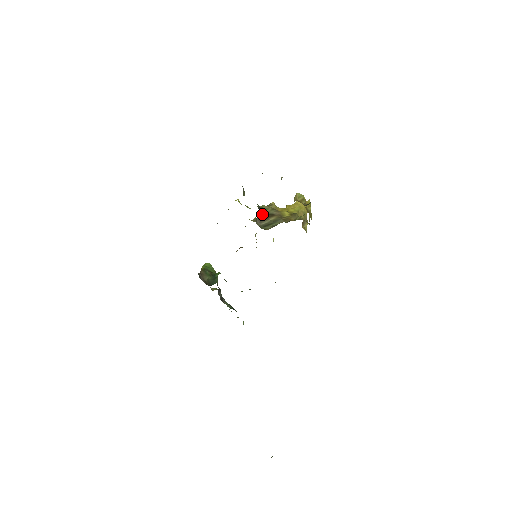
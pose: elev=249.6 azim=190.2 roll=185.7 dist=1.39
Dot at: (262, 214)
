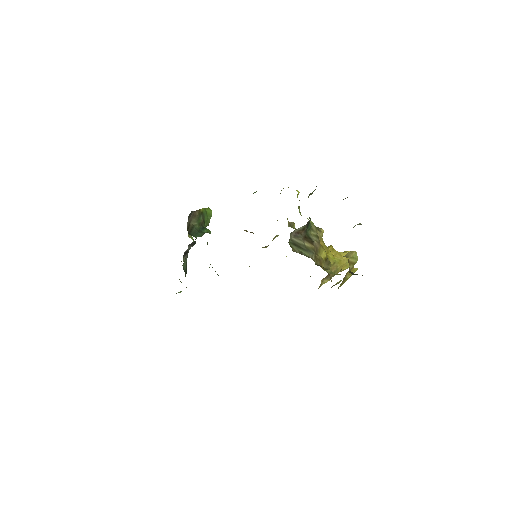
Dot at: (304, 231)
